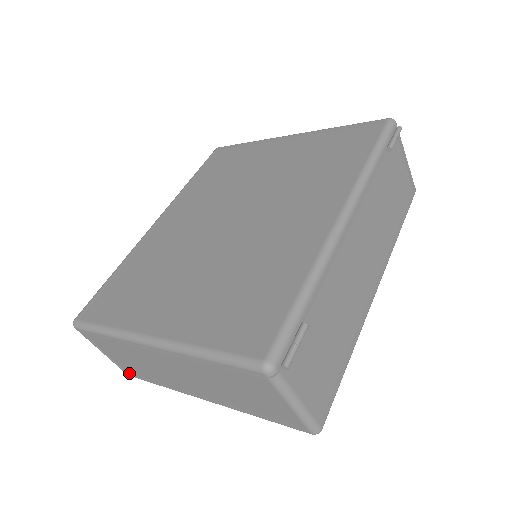
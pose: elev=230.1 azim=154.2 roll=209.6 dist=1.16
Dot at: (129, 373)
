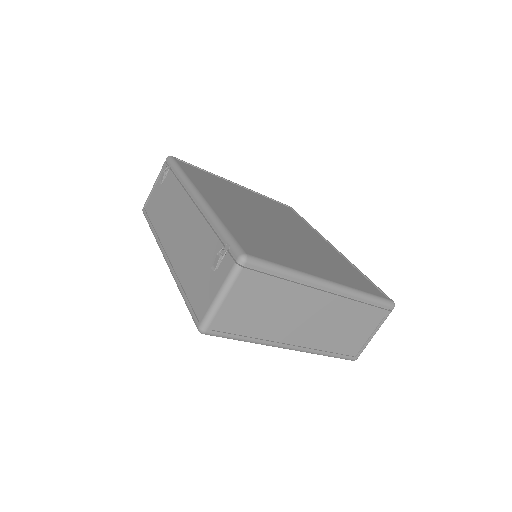
Dot at: (212, 329)
